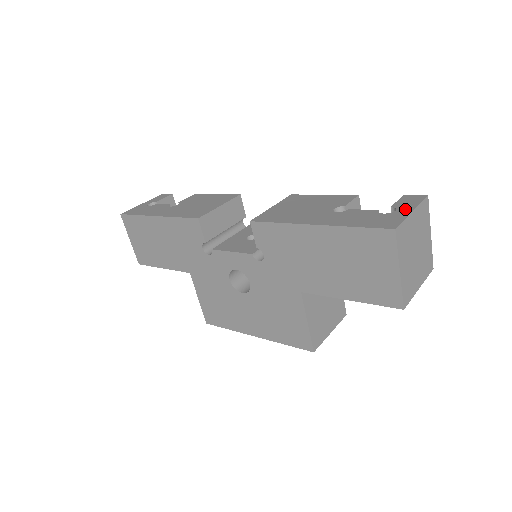
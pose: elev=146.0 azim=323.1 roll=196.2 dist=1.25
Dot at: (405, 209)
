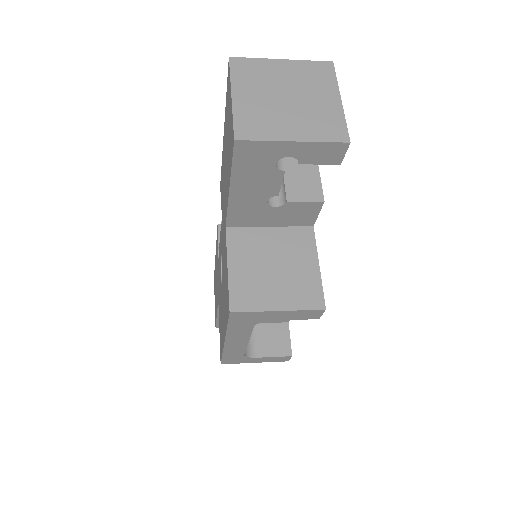
Dot at: occluded
